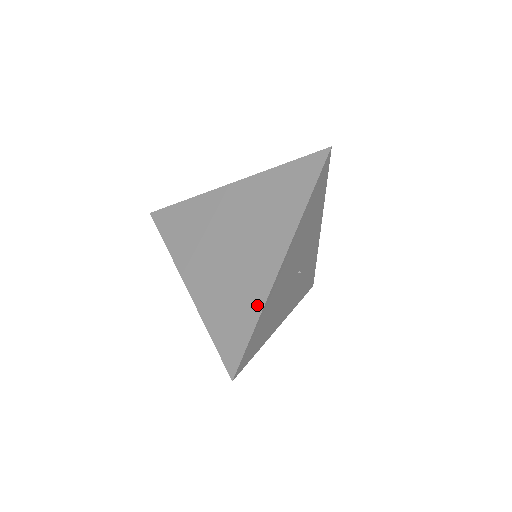
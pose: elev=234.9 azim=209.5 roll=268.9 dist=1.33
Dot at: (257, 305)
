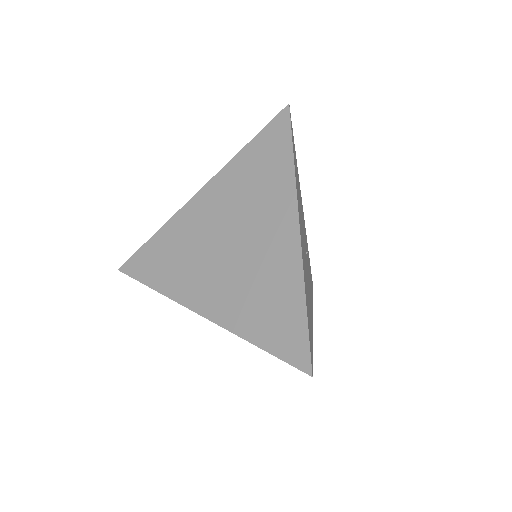
Dot at: (295, 284)
